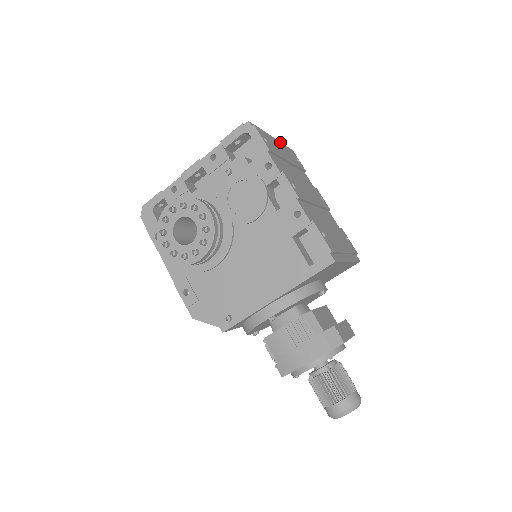
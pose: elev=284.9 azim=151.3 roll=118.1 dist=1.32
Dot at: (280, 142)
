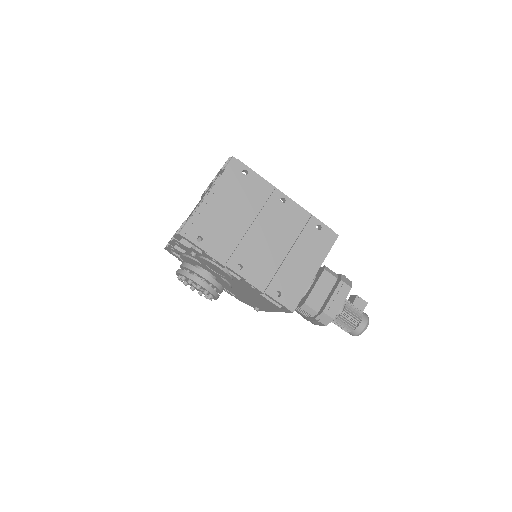
Dot at: (218, 188)
